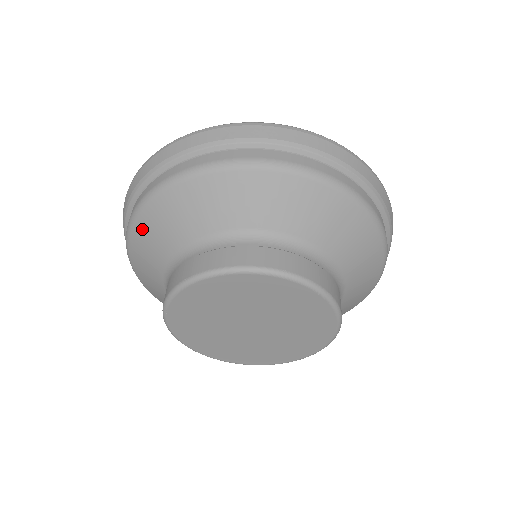
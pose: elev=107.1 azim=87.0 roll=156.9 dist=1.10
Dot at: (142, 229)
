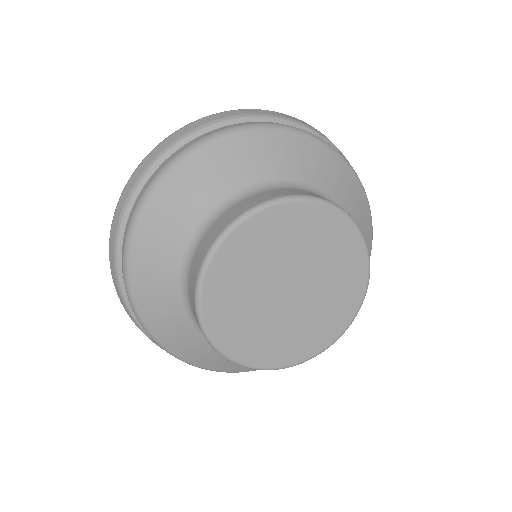
Dot at: (147, 310)
